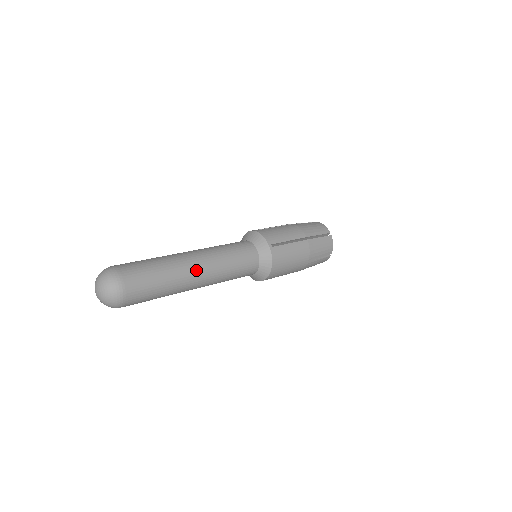
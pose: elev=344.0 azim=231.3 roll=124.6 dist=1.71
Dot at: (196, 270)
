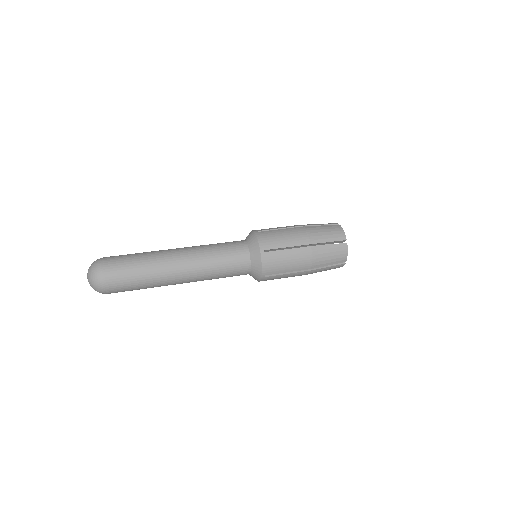
Dot at: (179, 283)
